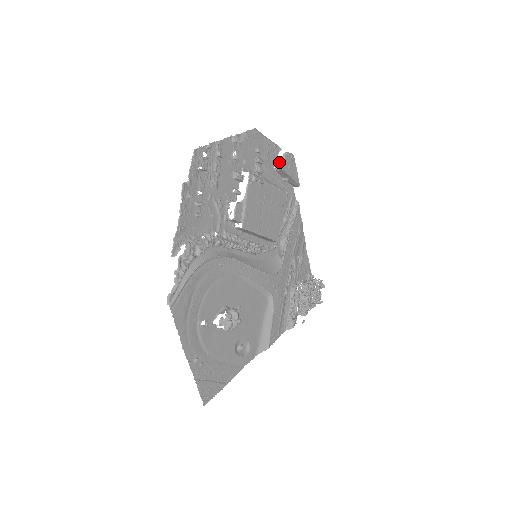
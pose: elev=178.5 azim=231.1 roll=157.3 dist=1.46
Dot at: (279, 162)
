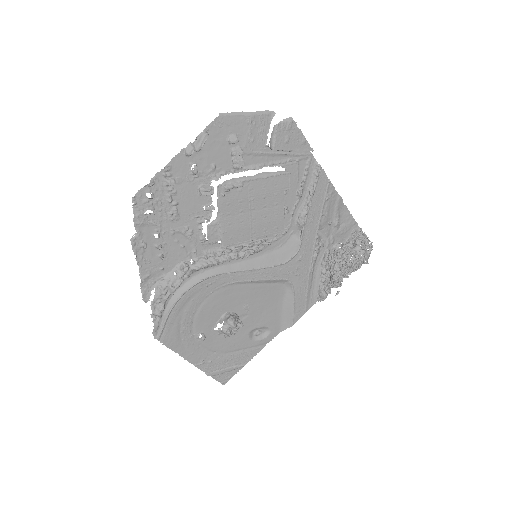
Dot at: occluded
